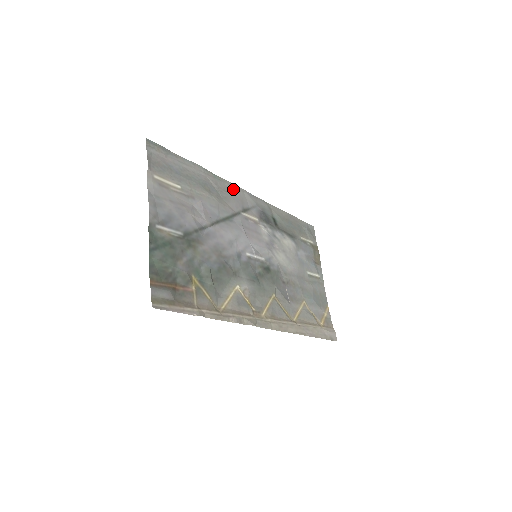
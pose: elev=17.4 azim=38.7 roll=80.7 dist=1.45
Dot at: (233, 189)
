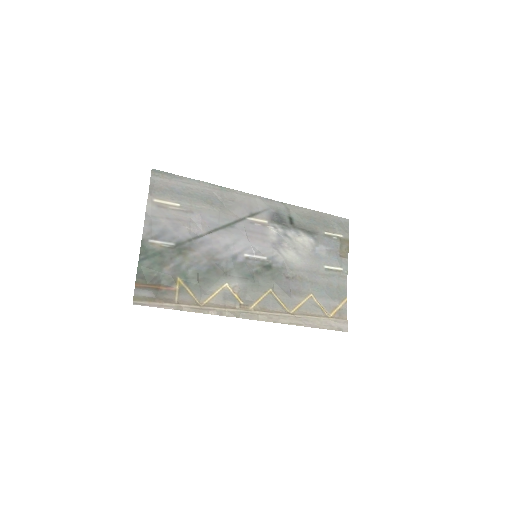
Dot at: (242, 197)
